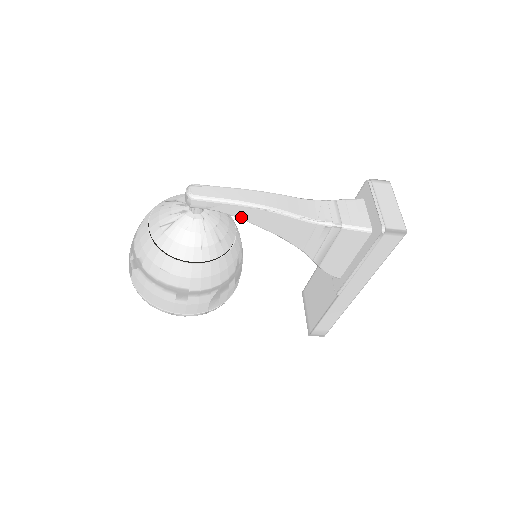
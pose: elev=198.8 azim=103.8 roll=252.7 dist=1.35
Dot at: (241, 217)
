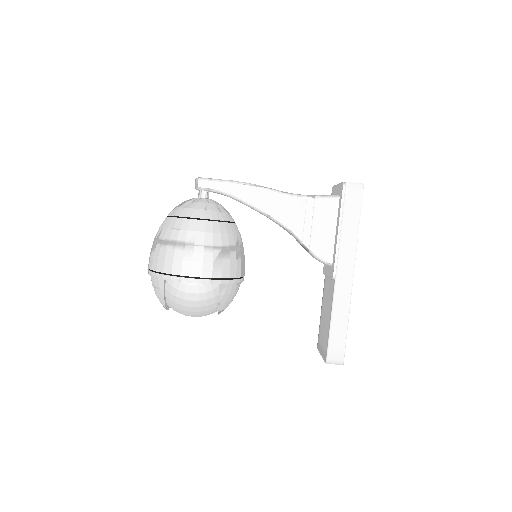
Dot at: (236, 196)
